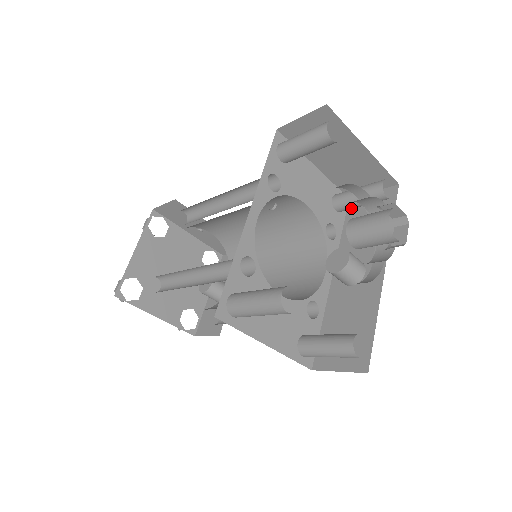
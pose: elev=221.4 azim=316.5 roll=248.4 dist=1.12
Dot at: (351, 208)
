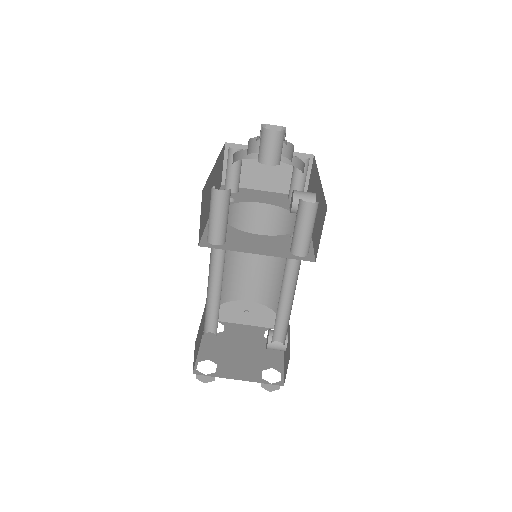
Dot at: (300, 190)
